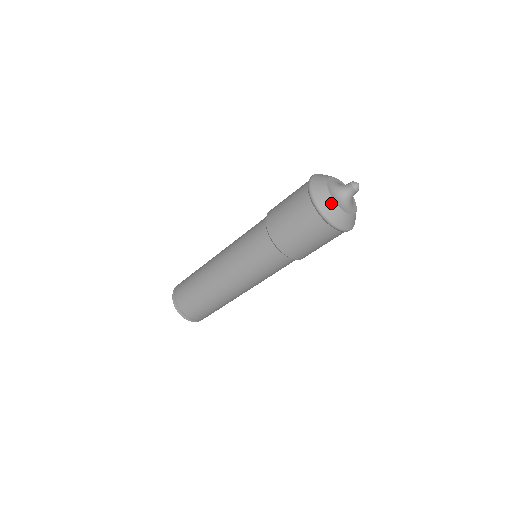
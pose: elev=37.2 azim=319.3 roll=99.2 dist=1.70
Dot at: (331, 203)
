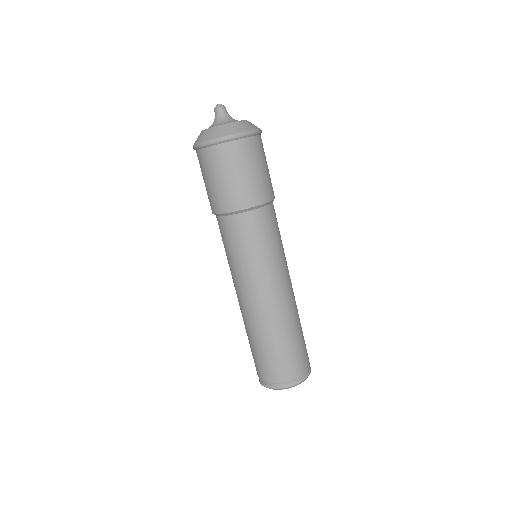
Dot at: (230, 126)
